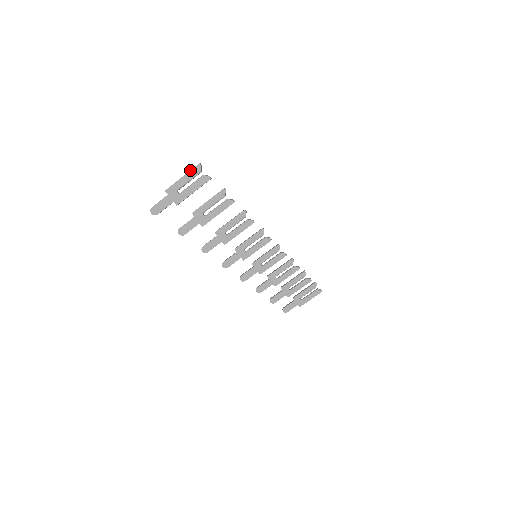
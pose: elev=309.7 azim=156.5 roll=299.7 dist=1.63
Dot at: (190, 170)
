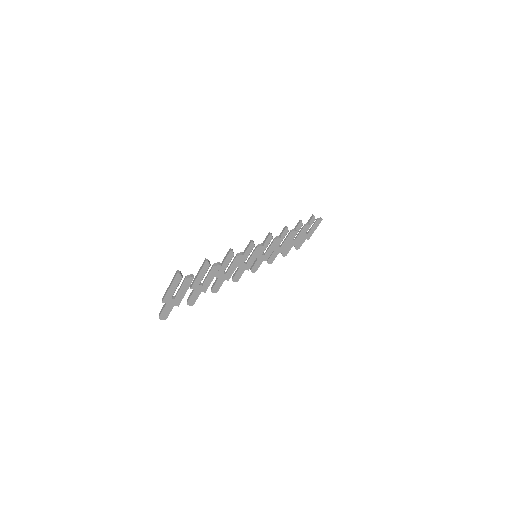
Dot at: (172, 281)
